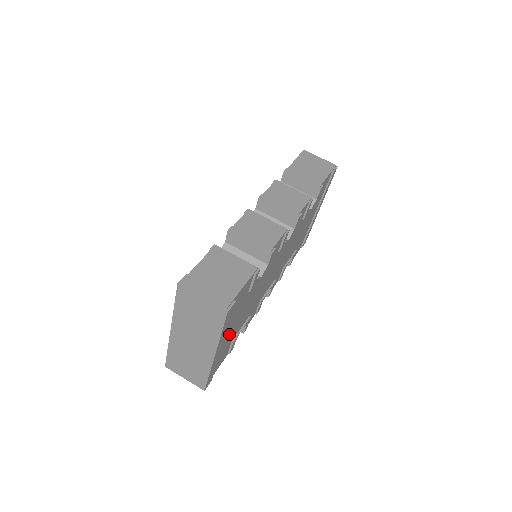
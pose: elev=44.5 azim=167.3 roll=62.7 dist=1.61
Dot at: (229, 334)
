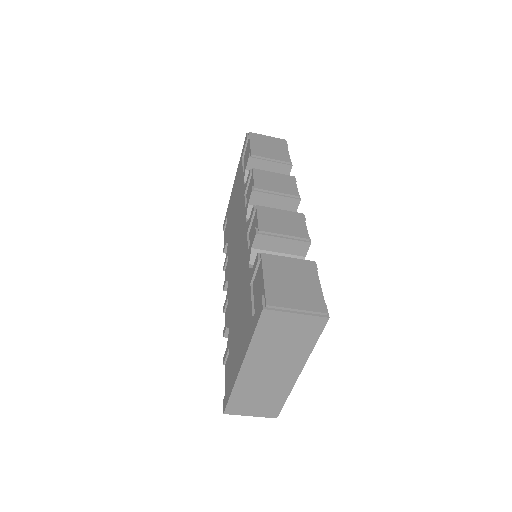
Dot at: occluded
